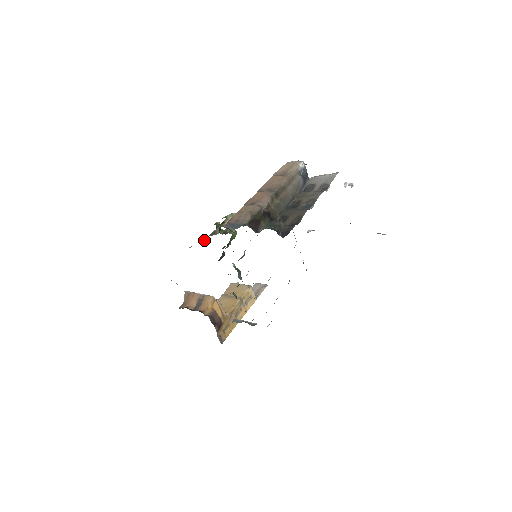
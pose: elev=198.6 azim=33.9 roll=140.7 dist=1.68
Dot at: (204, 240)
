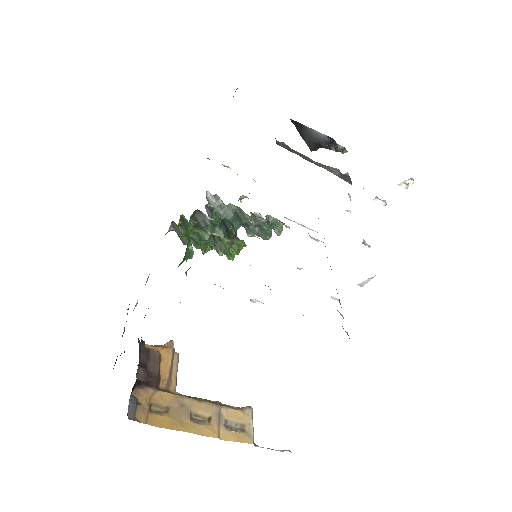
Dot at: occluded
